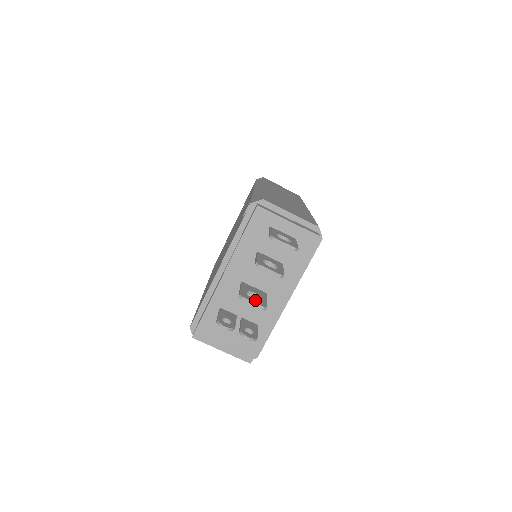
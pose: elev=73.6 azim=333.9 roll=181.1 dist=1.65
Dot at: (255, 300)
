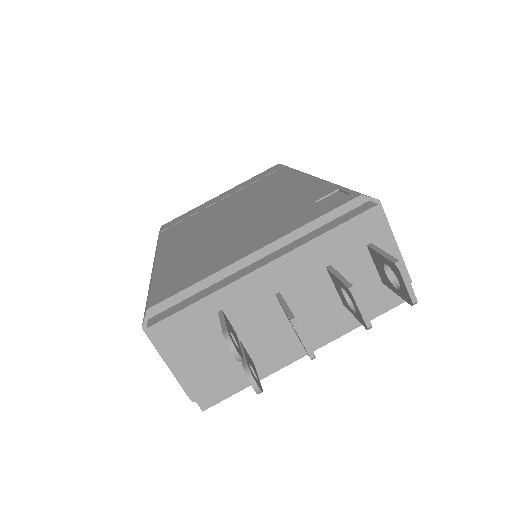
Dot at: occluded
